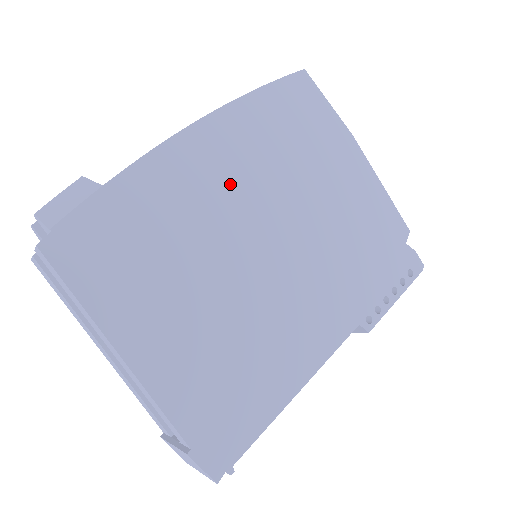
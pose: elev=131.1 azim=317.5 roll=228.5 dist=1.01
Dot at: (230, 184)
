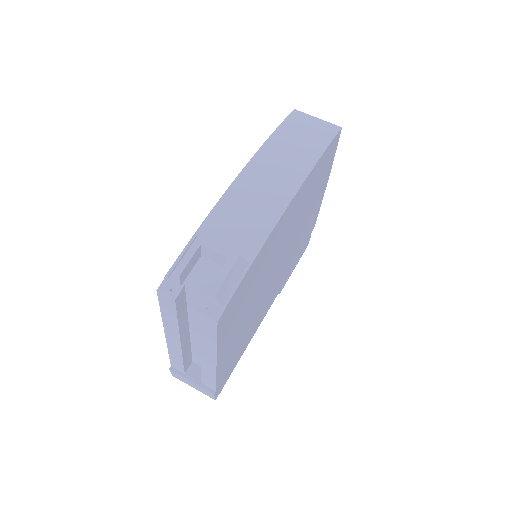
Dot at: (286, 233)
